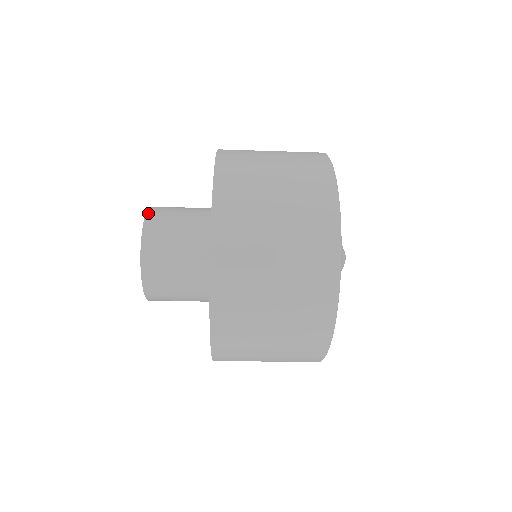
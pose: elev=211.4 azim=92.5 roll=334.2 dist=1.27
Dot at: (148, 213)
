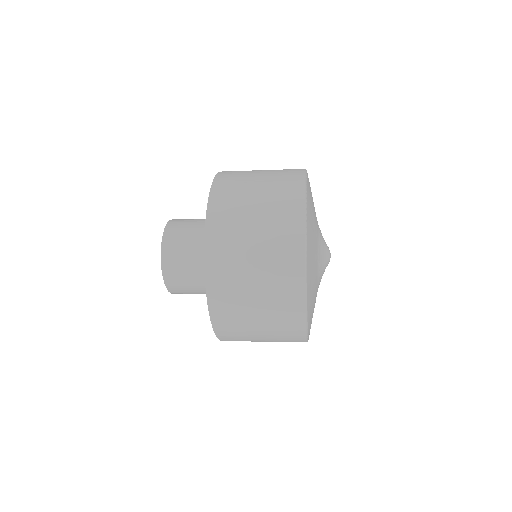
Dot at: (164, 277)
